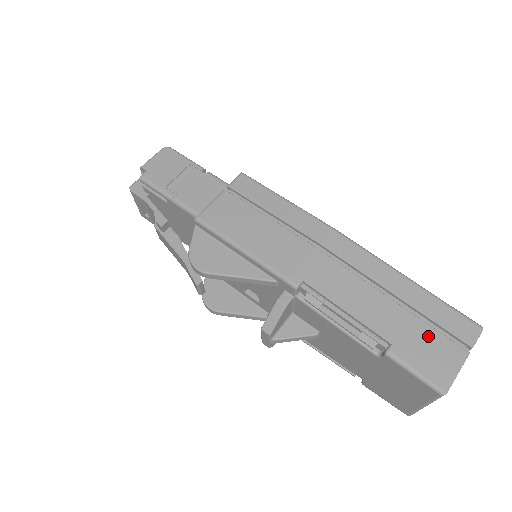
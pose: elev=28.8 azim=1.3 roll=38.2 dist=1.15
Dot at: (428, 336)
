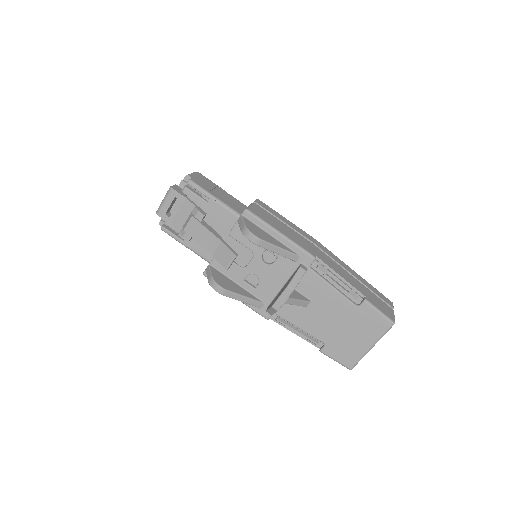
Dot at: (377, 298)
